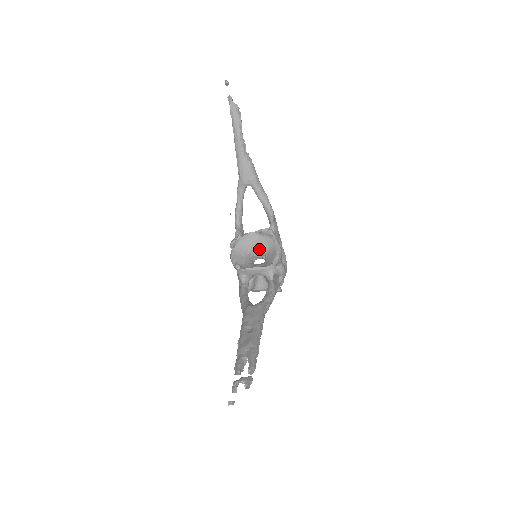
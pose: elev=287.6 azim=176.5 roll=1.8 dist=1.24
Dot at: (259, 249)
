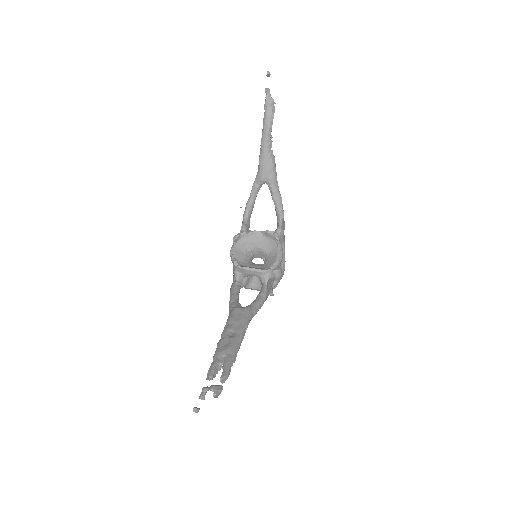
Dot at: (261, 249)
